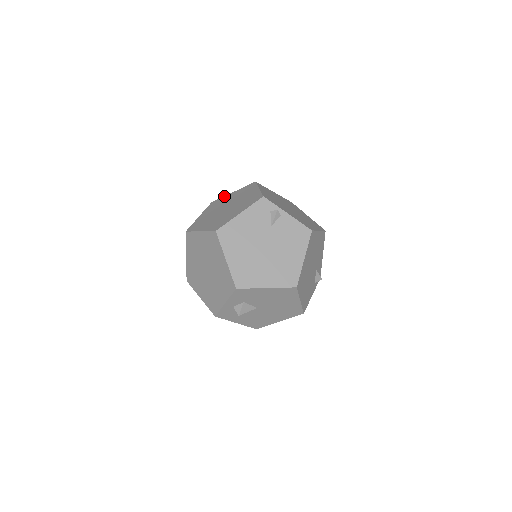
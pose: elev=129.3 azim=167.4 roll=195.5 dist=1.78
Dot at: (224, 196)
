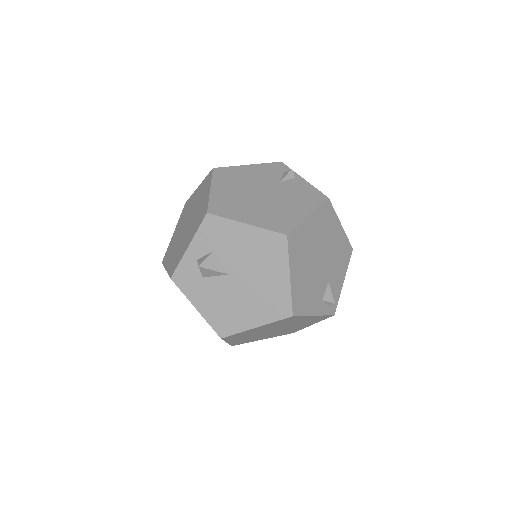
Dot at: occluded
